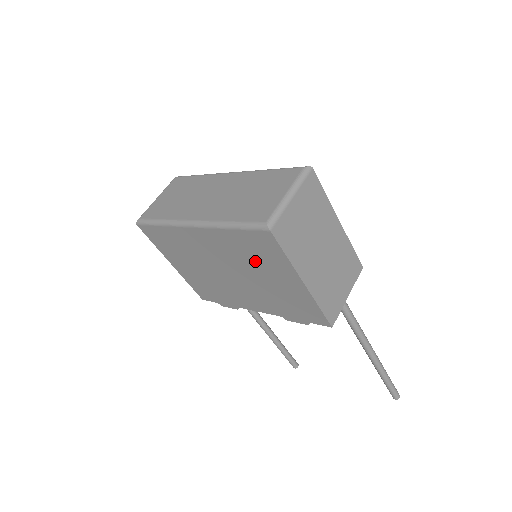
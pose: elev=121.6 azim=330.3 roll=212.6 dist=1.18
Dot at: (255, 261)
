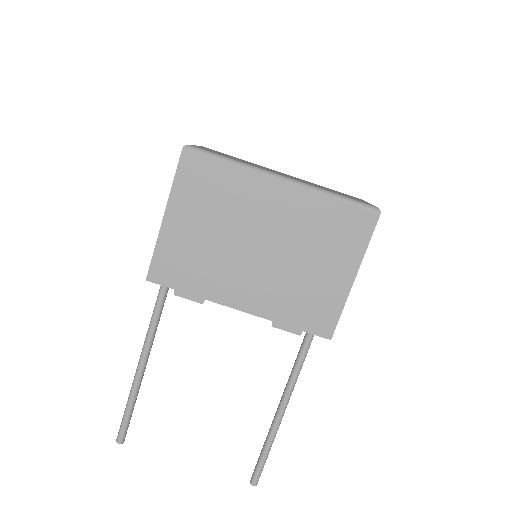
Dot at: (321, 241)
